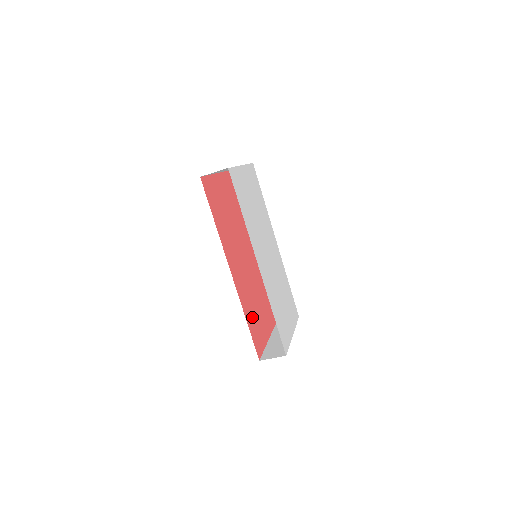
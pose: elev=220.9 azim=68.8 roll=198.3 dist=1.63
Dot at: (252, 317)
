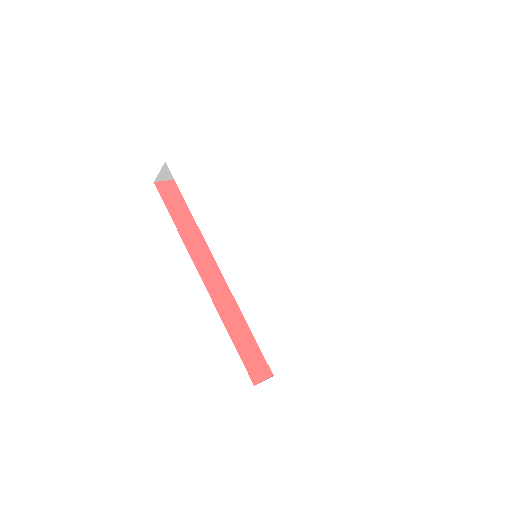
Dot at: (250, 331)
